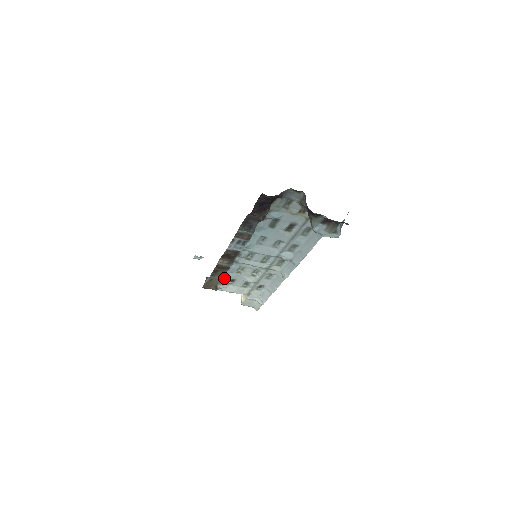
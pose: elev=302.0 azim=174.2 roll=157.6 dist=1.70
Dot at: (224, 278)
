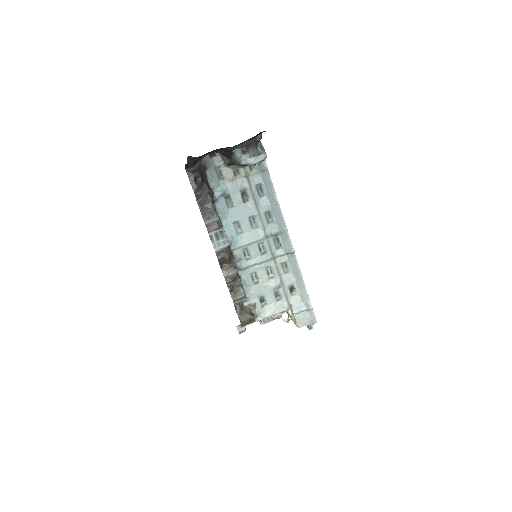
Dot at: (252, 301)
